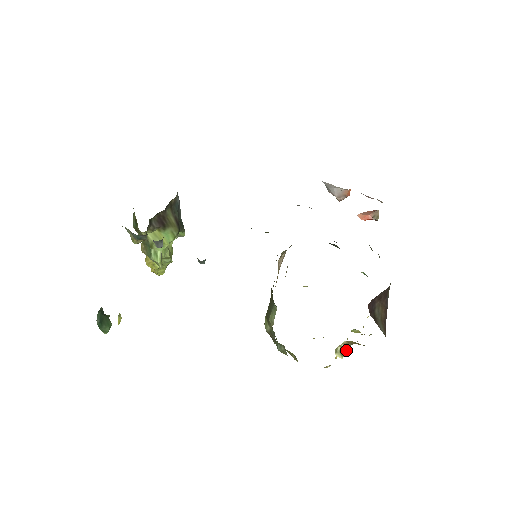
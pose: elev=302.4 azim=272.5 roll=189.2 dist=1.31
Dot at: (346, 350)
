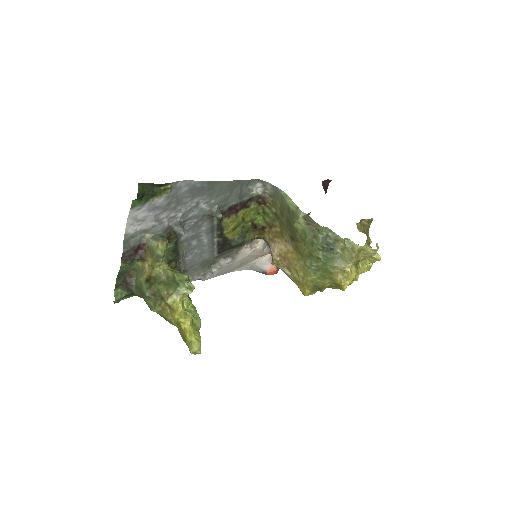
Dot at: occluded
